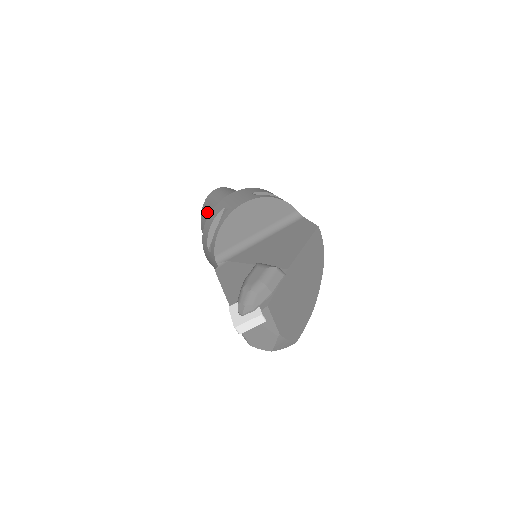
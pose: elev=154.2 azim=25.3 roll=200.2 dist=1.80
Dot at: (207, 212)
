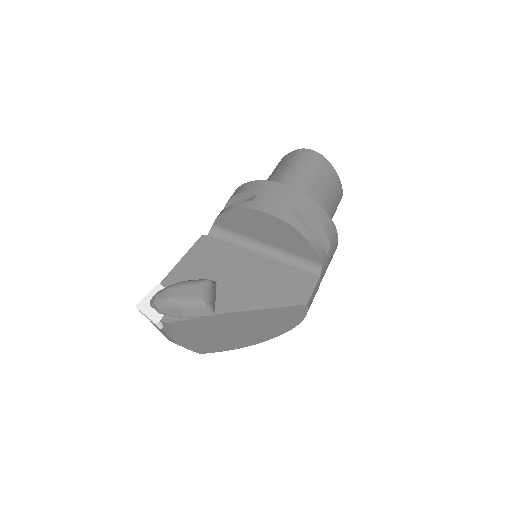
Dot at: (279, 165)
